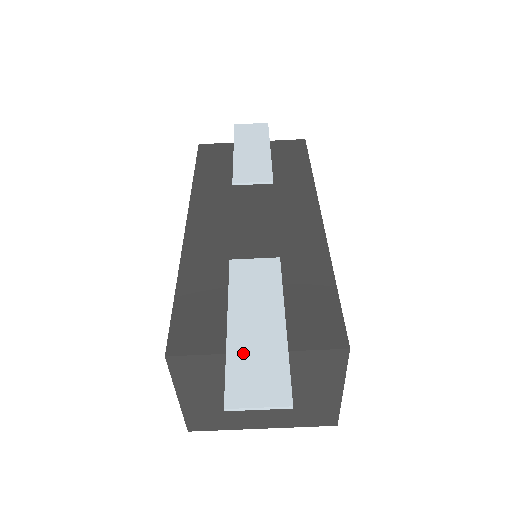
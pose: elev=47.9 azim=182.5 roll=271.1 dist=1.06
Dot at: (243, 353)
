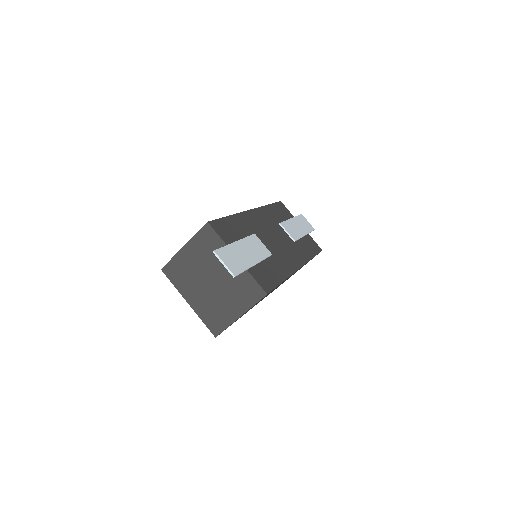
Dot at: (233, 251)
